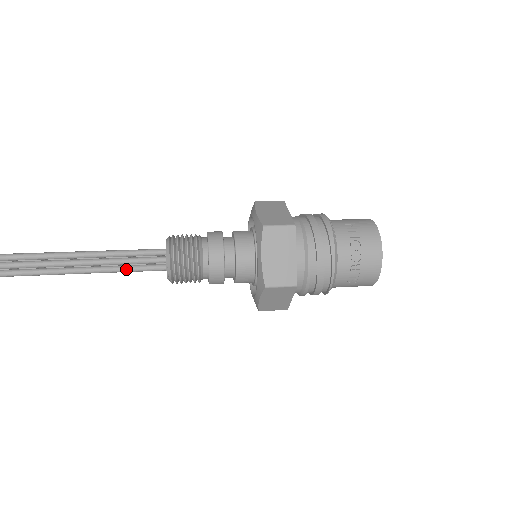
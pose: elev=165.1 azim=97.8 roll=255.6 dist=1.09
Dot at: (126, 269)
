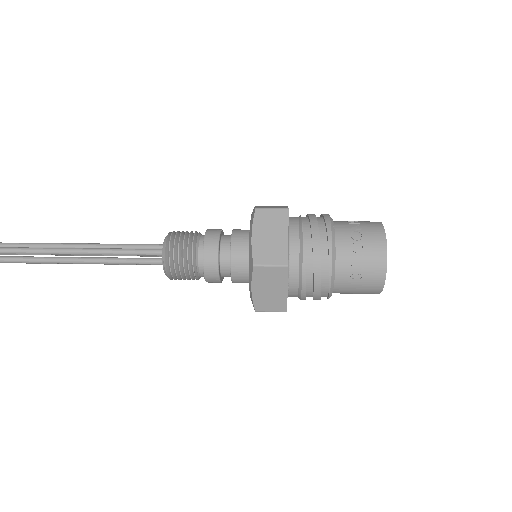
Dot at: (126, 260)
